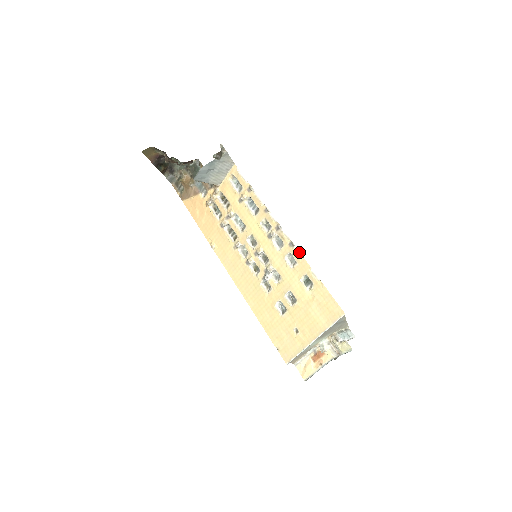
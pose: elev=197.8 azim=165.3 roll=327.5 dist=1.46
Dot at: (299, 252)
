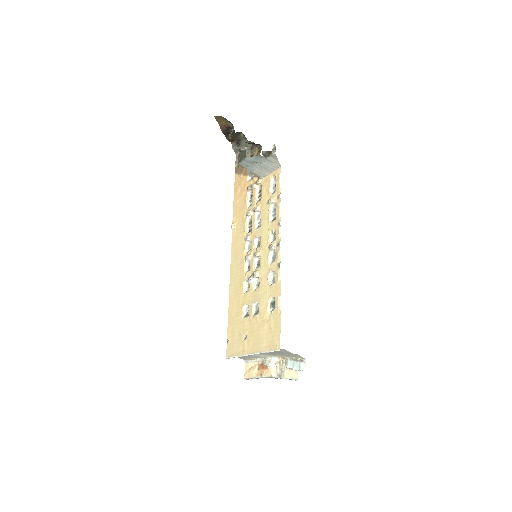
Dot at: (281, 275)
